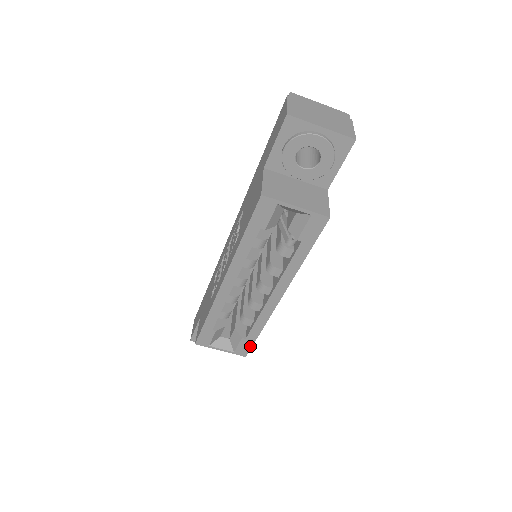
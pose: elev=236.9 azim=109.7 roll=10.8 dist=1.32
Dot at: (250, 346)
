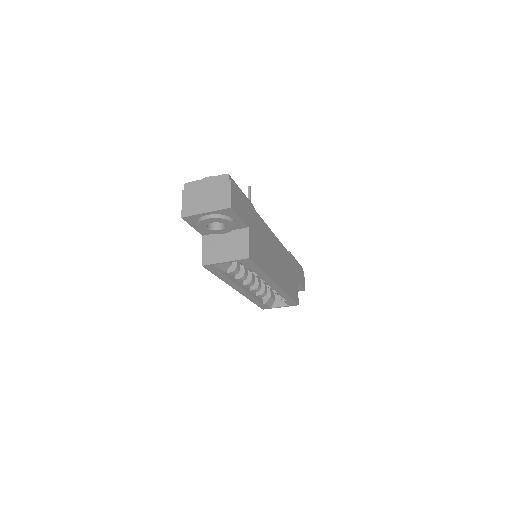
Dot at: (294, 302)
